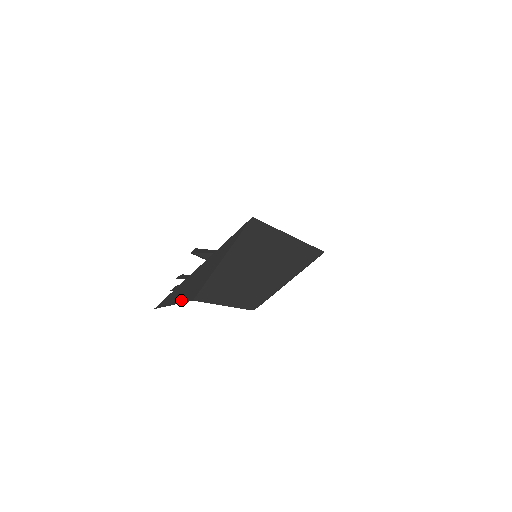
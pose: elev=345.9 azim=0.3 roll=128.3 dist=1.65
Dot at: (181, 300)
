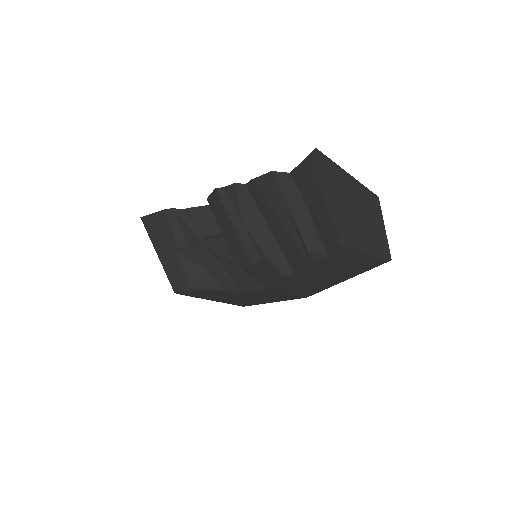
Dot at: (321, 173)
